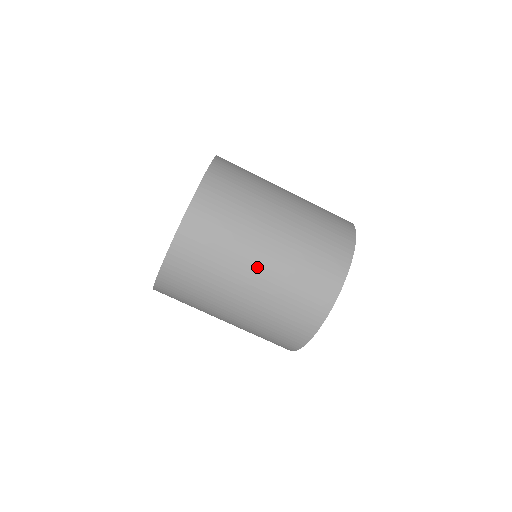
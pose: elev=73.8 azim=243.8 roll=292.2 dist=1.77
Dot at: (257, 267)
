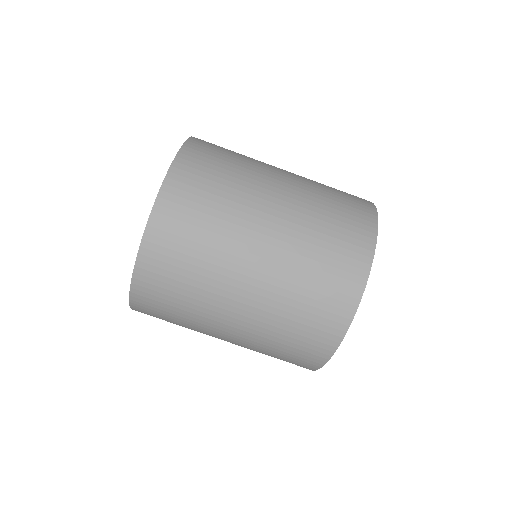
Dot at: (262, 238)
